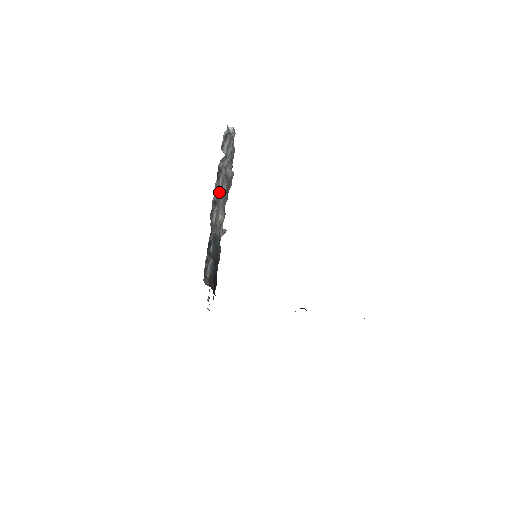
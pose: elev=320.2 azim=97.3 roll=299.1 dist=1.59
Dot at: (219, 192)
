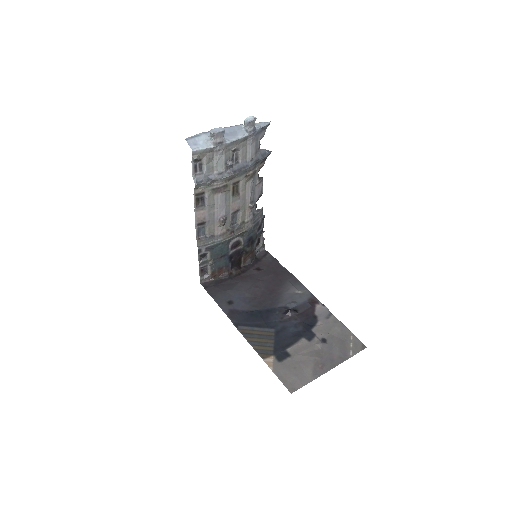
Dot at: (206, 211)
